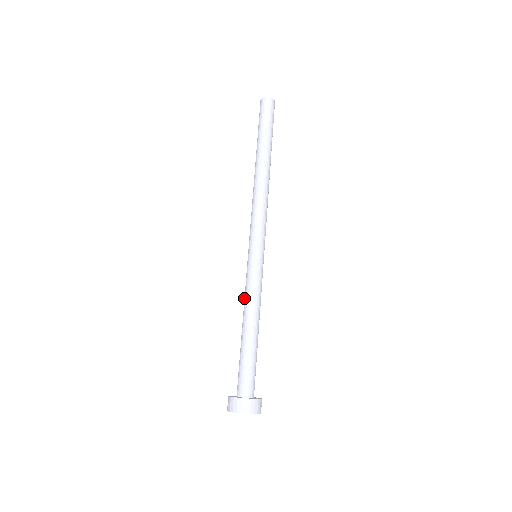
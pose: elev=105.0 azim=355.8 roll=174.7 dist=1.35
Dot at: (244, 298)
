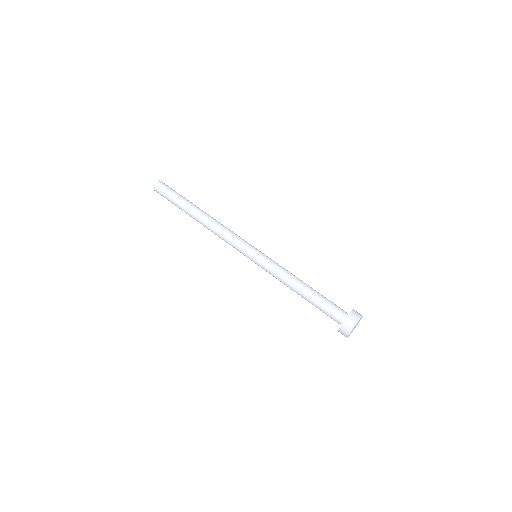
Dot at: (281, 276)
